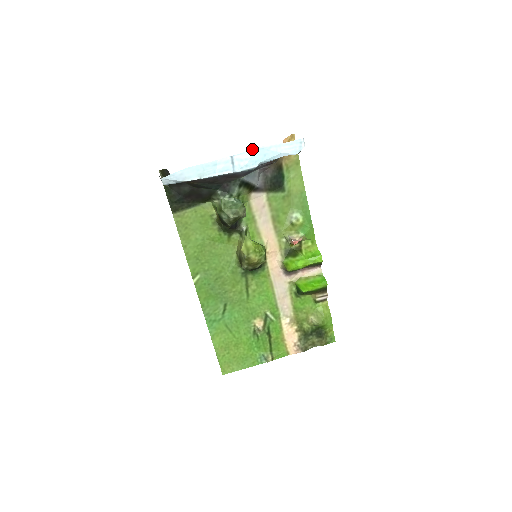
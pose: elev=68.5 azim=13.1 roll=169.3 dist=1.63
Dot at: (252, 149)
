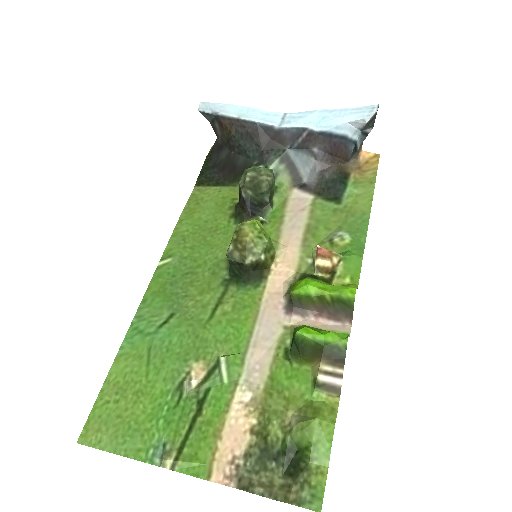
Dot at: (312, 111)
